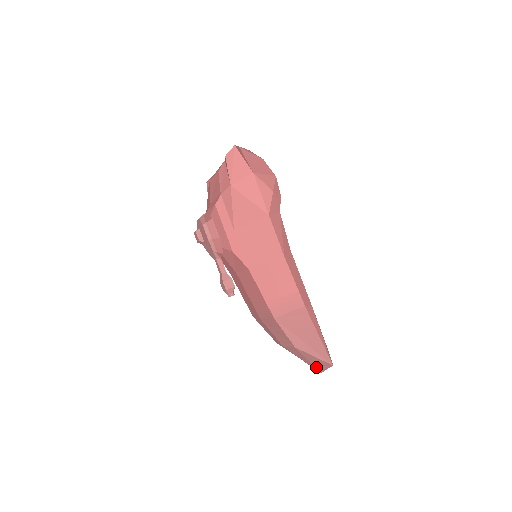
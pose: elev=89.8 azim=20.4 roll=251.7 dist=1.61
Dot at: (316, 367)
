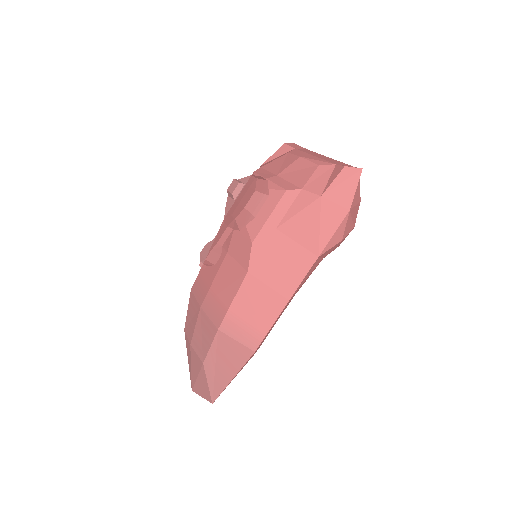
Dot at: (195, 385)
